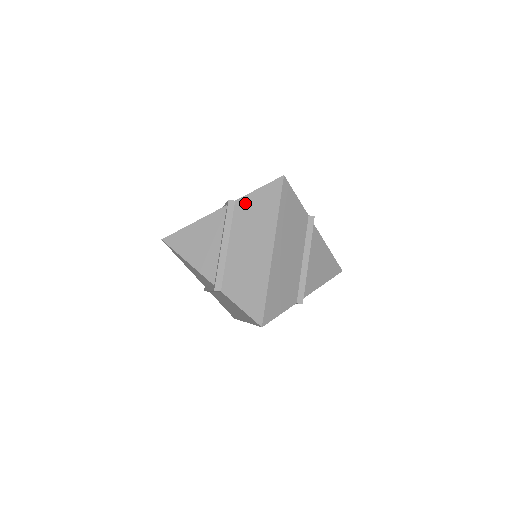
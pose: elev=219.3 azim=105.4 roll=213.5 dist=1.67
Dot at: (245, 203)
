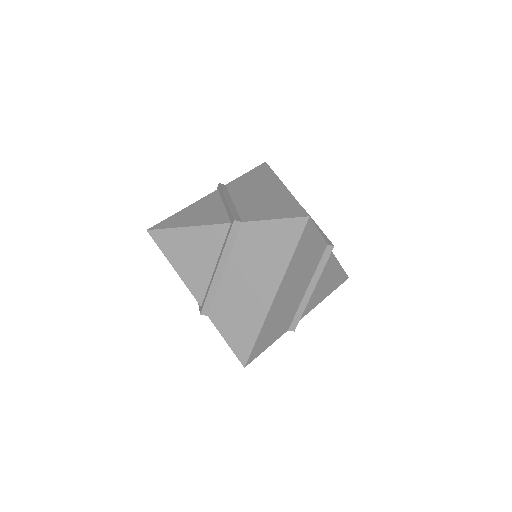
Dot at: (253, 230)
